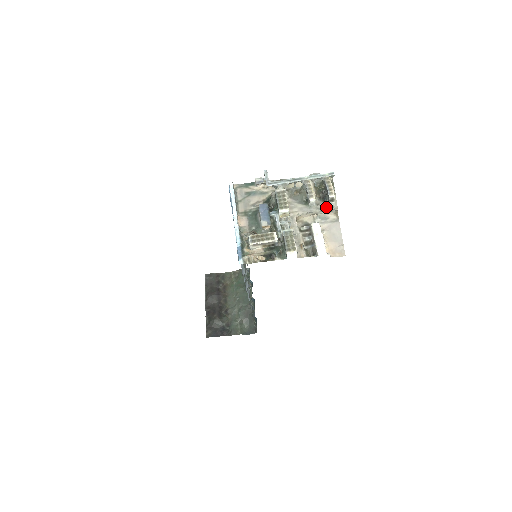
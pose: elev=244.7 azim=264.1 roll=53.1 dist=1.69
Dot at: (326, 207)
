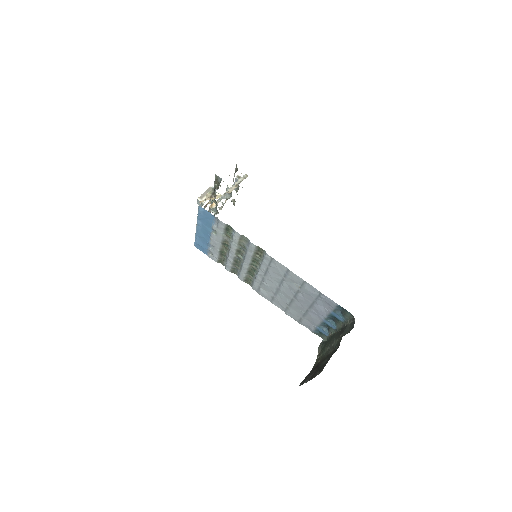
Dot at: occluded
